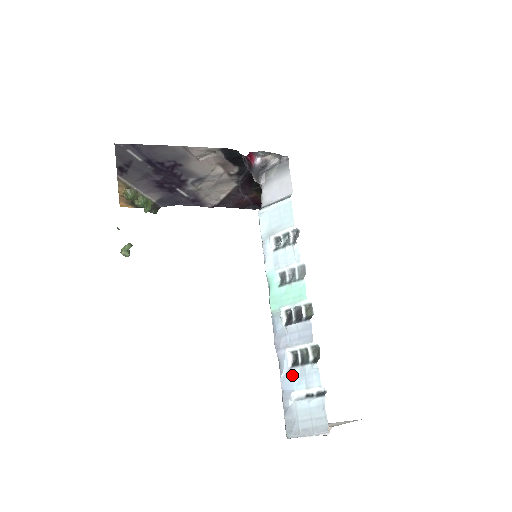
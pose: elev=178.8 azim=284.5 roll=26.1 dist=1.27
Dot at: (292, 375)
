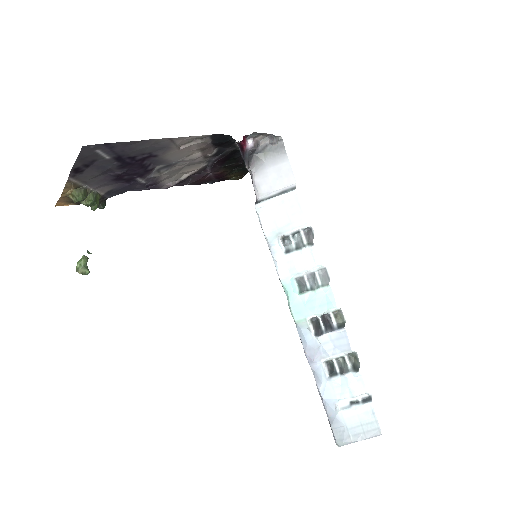
Dot at: (333, 386)
